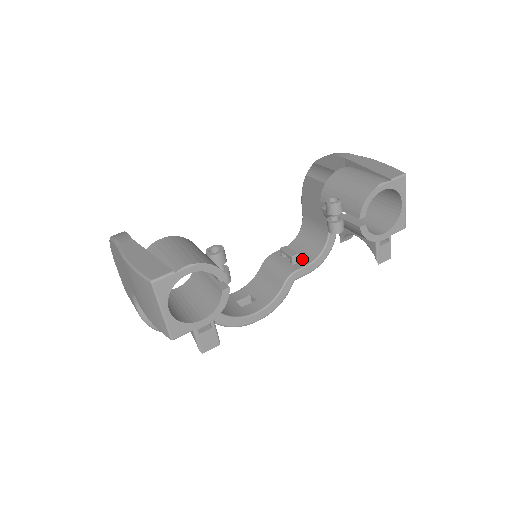
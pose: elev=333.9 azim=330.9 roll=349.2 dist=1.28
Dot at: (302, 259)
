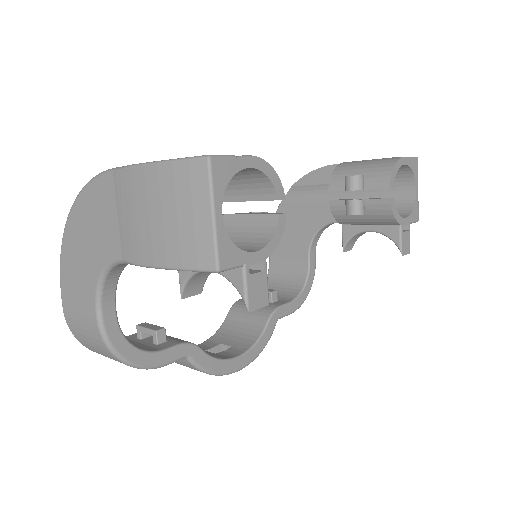
Dot at: (280, 299)
